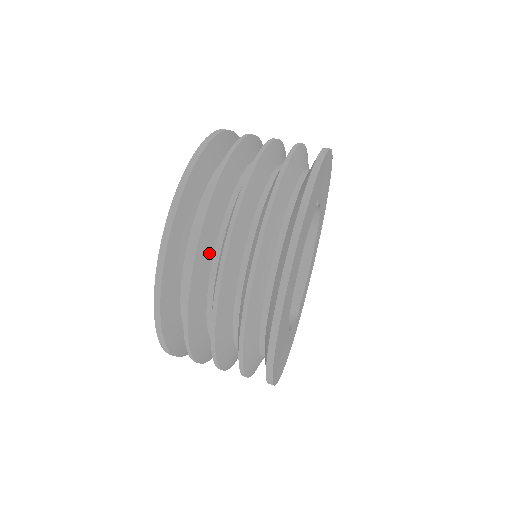
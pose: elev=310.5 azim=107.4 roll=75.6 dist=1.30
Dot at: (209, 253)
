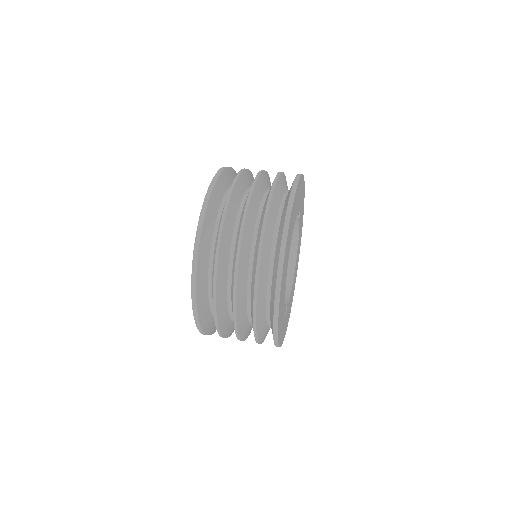
Dot at: (238, 201)
